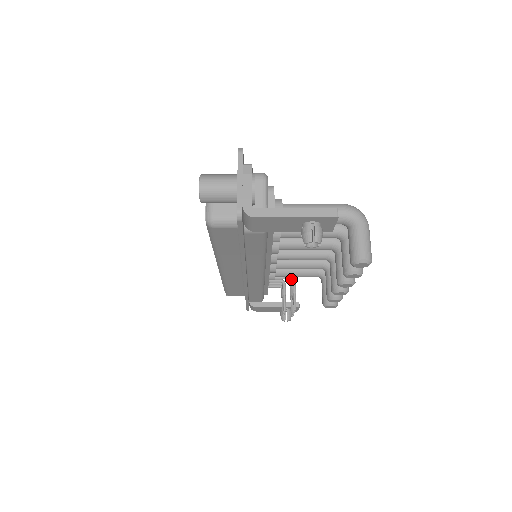
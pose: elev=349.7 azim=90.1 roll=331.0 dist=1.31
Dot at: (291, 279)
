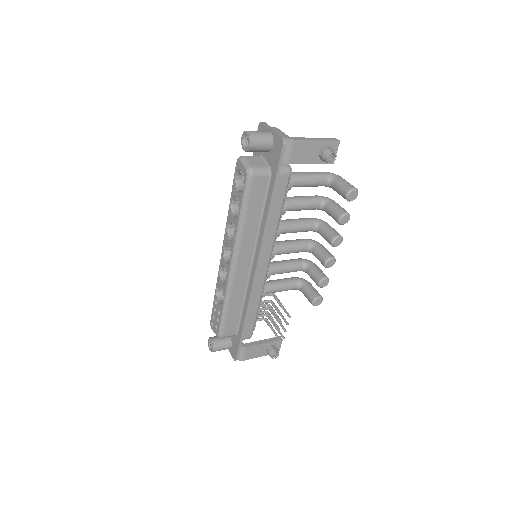
Dot at: (272, 305)
